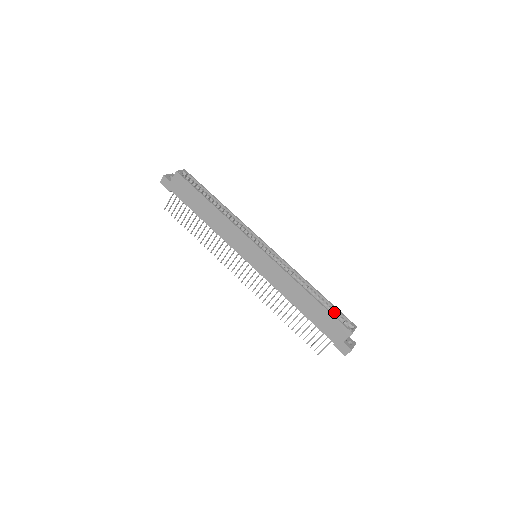
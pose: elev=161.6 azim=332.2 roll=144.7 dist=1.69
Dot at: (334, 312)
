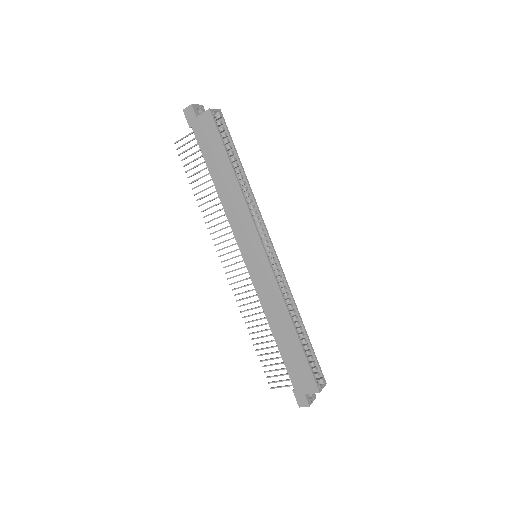
Dot at: (311, 359)
